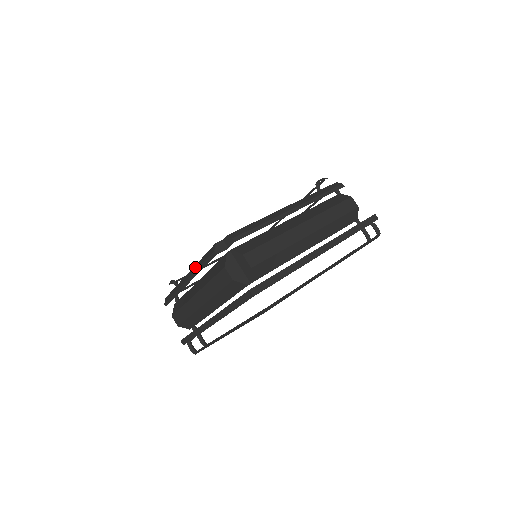
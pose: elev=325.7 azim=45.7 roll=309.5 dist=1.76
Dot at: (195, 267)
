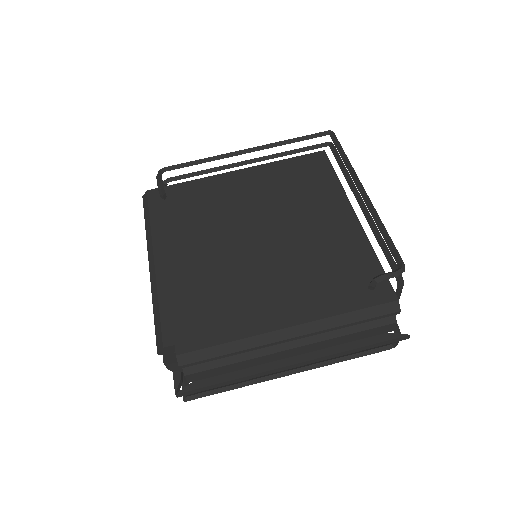
Dot at: (154, 289)
